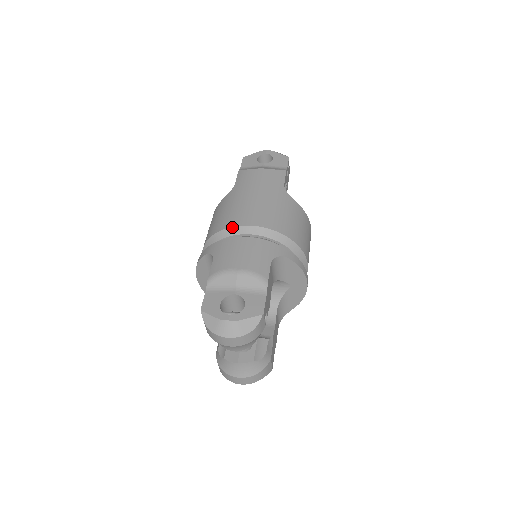
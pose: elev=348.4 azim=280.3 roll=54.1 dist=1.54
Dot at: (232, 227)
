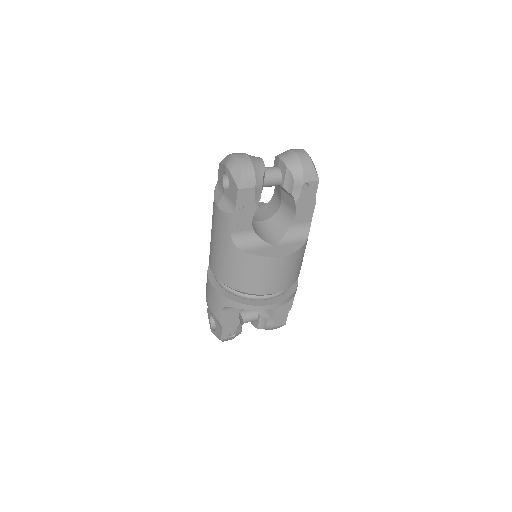
Dot at: (209, 263)
